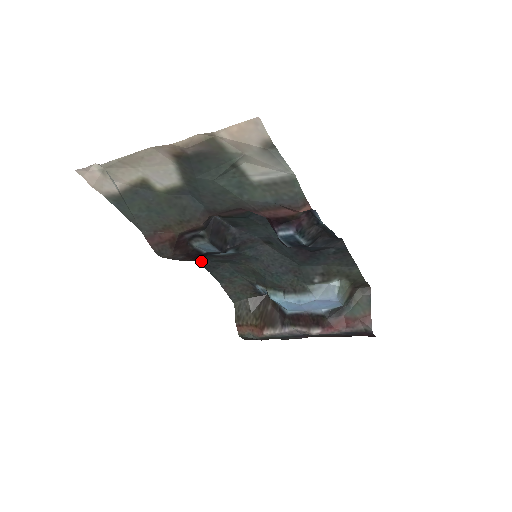
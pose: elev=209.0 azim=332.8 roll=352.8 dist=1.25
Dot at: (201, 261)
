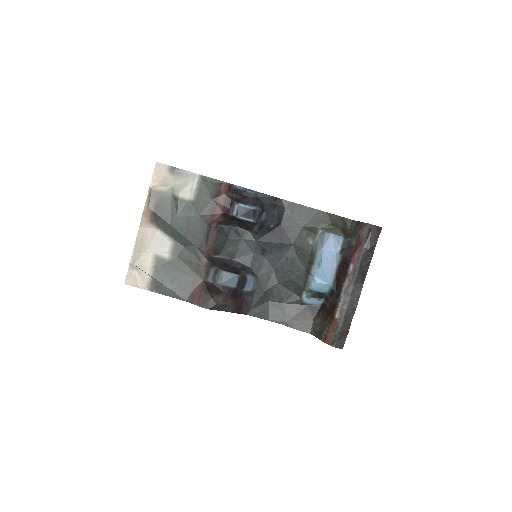
Dot at: (251, 312)
